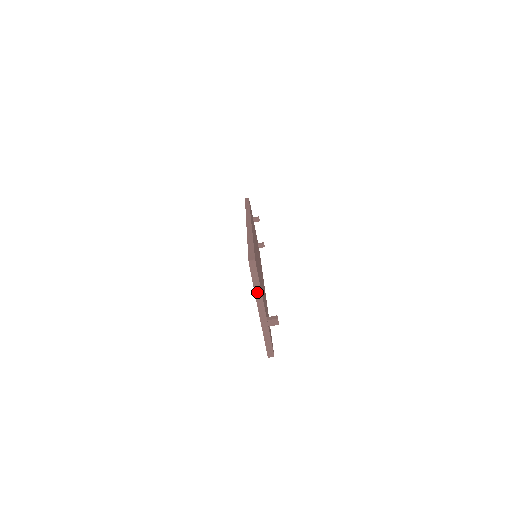
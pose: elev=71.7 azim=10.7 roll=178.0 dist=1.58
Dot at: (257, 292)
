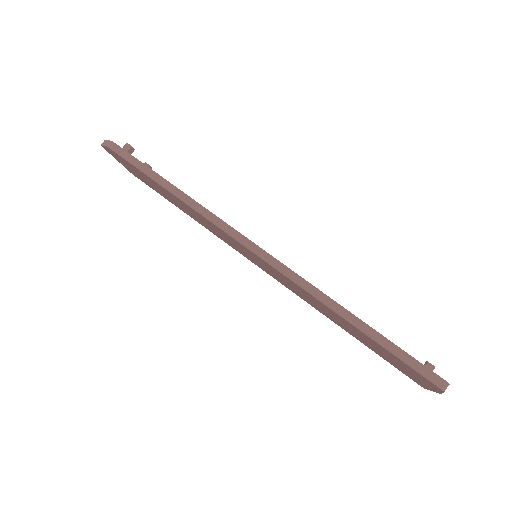
Dot at: occluded
